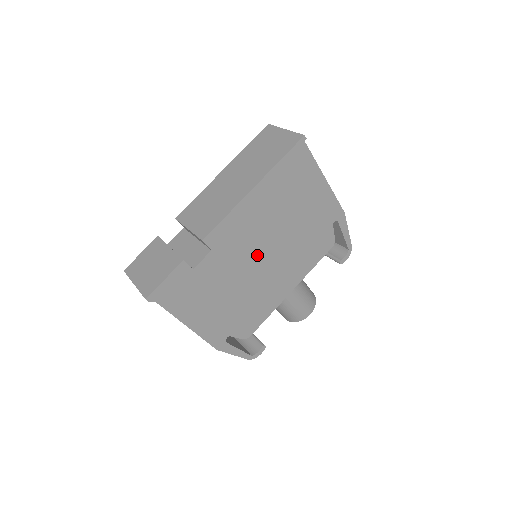
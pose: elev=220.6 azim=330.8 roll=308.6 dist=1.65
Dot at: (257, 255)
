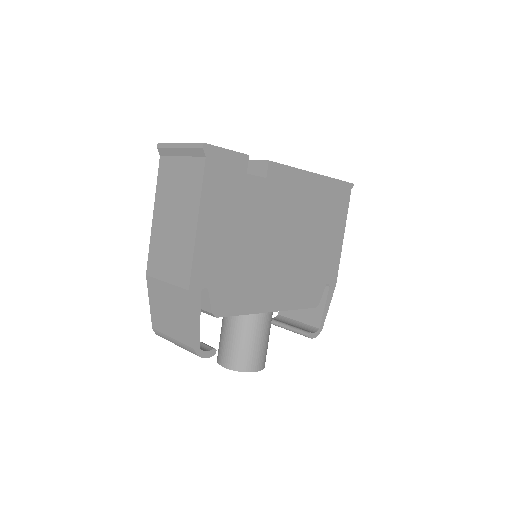
Dot at: (281, 233)
